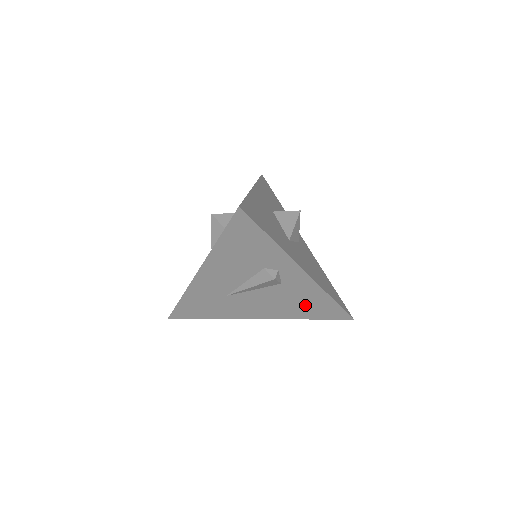
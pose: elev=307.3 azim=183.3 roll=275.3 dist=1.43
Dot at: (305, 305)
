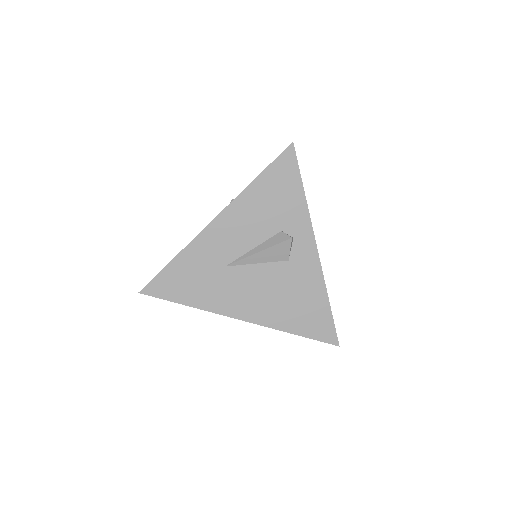
Dot at: (298, 305)
